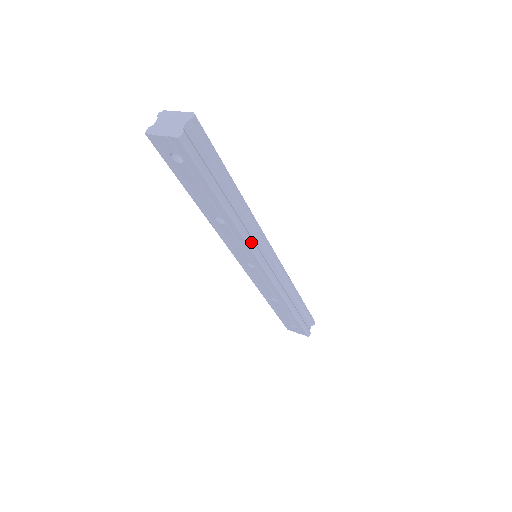
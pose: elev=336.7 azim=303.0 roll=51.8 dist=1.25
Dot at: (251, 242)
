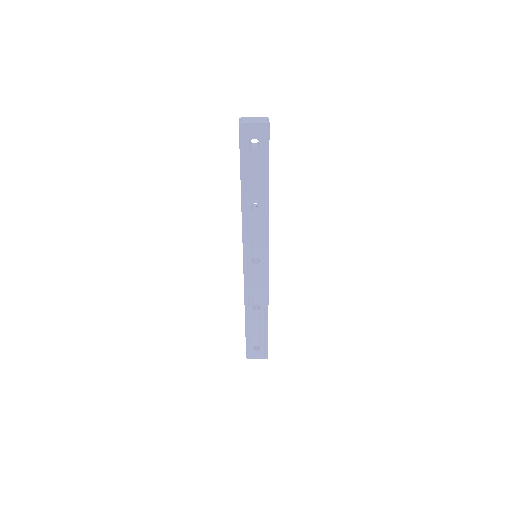
Dot at: occluded
